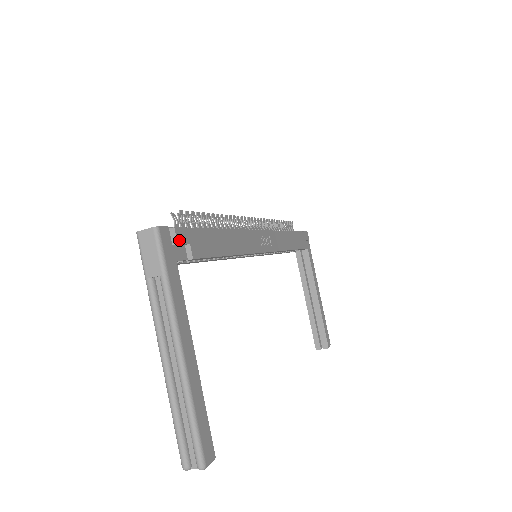
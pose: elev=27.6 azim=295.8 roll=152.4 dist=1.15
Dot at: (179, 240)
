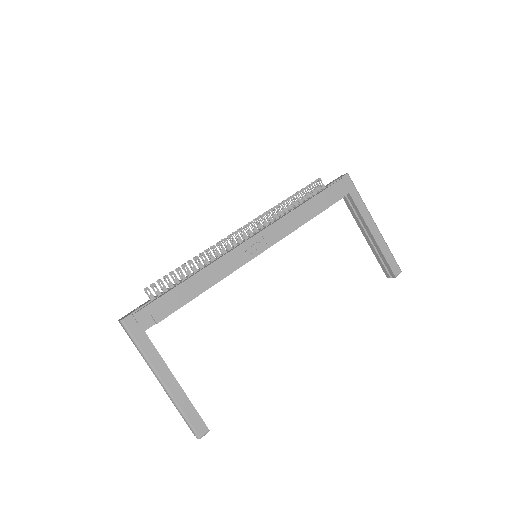
Dot at: (140, 320)
